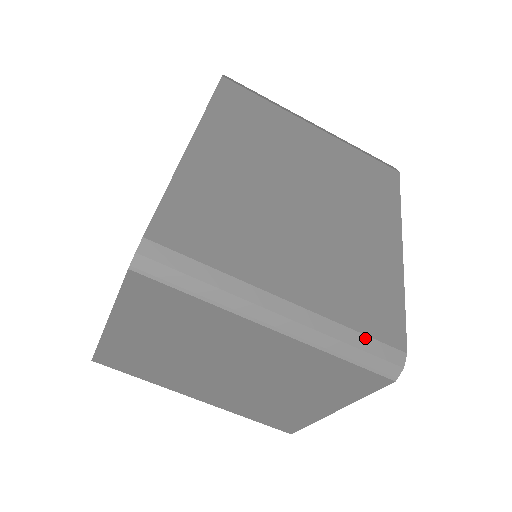
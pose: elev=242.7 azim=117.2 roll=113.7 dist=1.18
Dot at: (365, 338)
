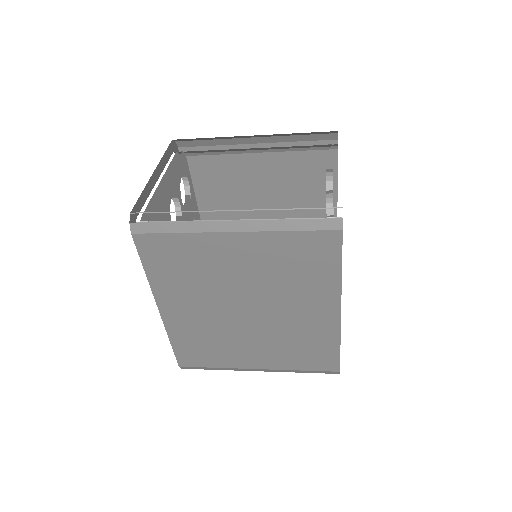
Dot at: (310, 371)
